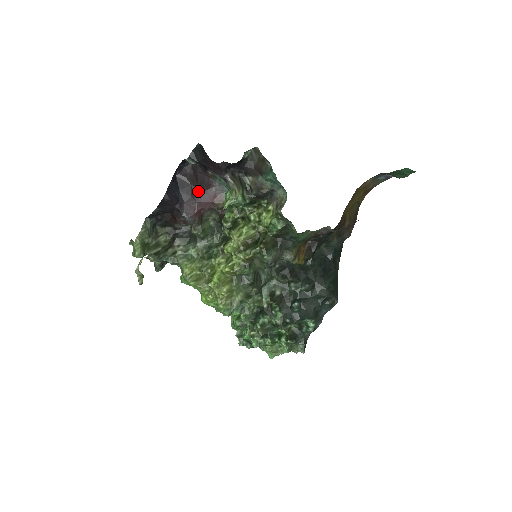
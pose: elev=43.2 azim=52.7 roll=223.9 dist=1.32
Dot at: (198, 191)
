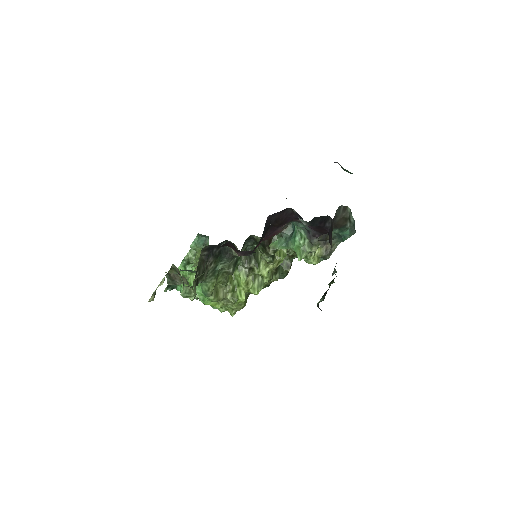
Dot at: (272, 229)
